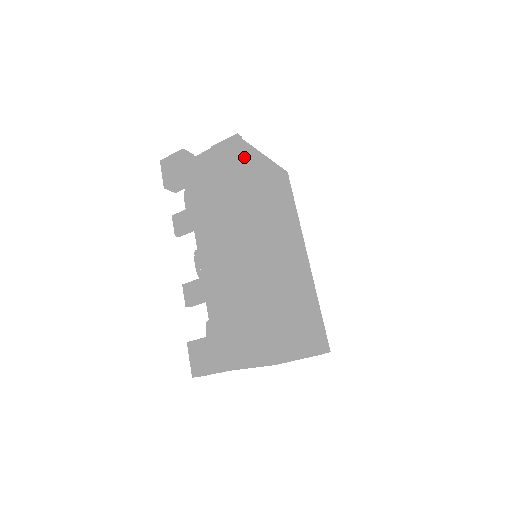
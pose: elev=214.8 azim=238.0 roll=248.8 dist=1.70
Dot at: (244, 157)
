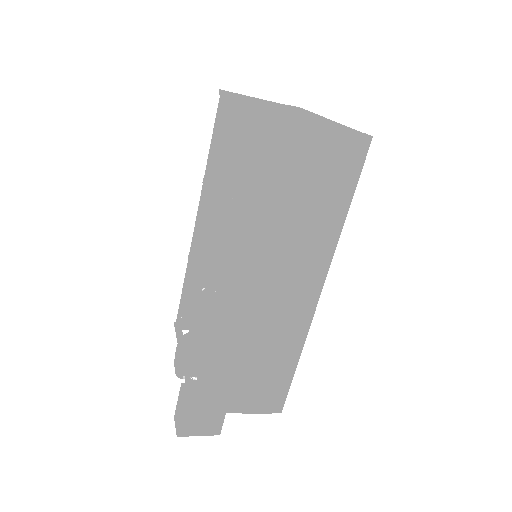
Dot at: (356, 174)
